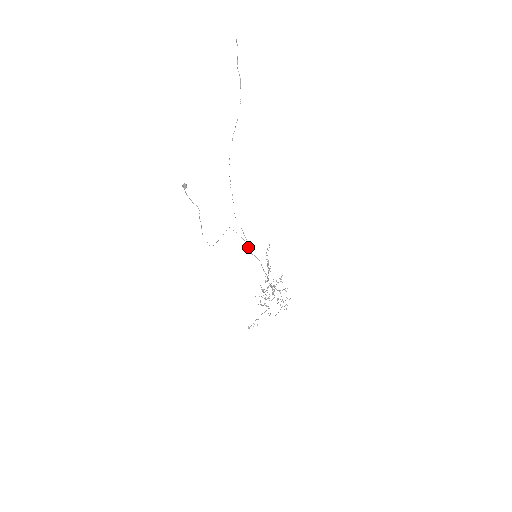
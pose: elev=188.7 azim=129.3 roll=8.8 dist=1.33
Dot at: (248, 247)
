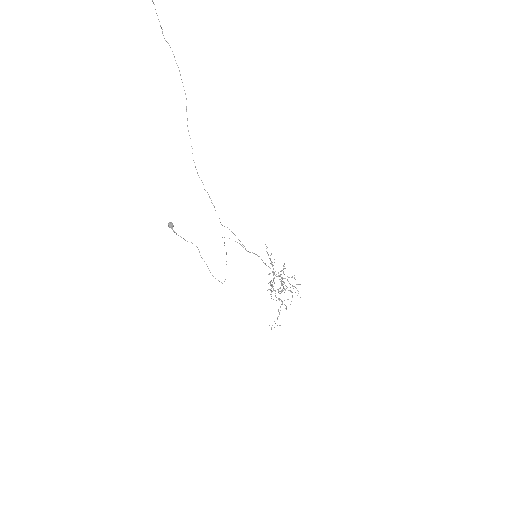
Dot at: occluded
